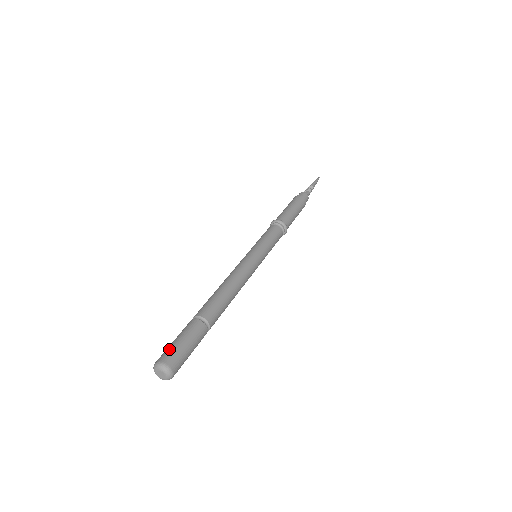
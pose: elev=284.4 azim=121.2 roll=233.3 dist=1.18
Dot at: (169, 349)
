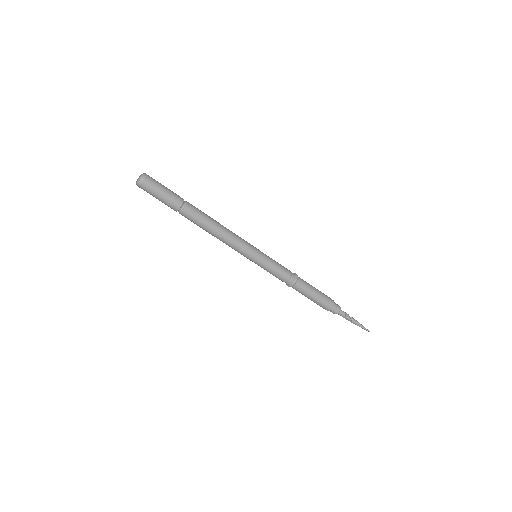
Dot at: occluded
